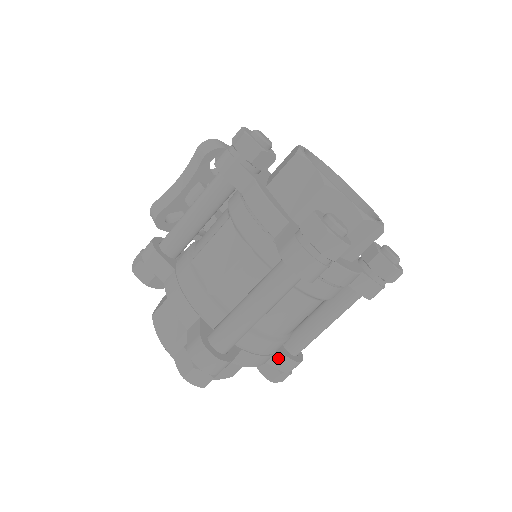
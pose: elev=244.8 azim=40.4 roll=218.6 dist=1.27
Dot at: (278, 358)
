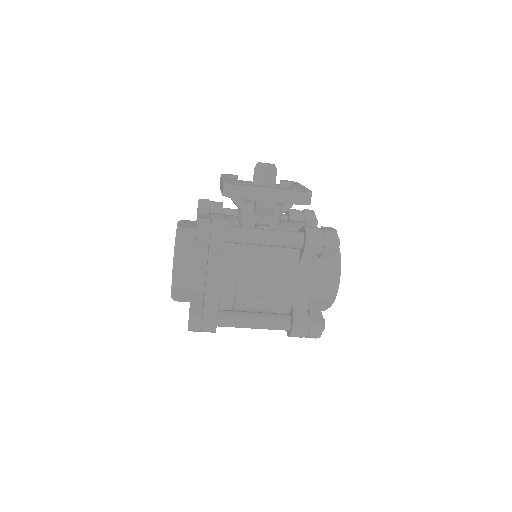
Dot at: occluded
